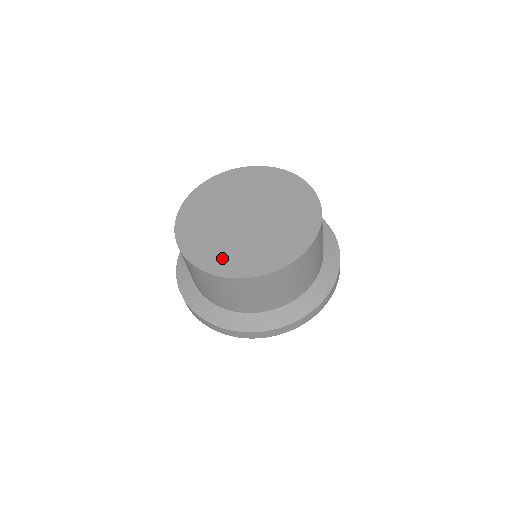
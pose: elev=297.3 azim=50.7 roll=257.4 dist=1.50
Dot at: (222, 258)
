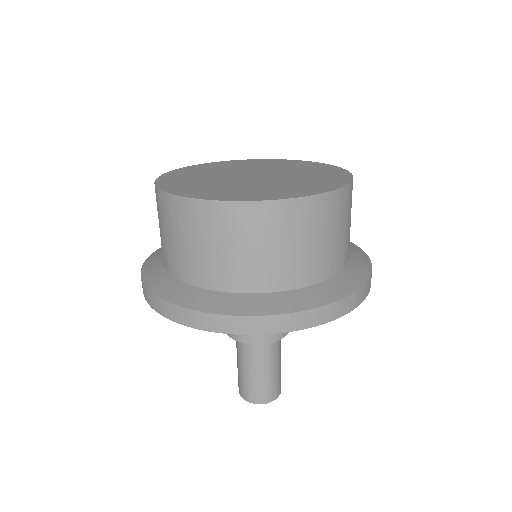
Dot at: (188, 186)
